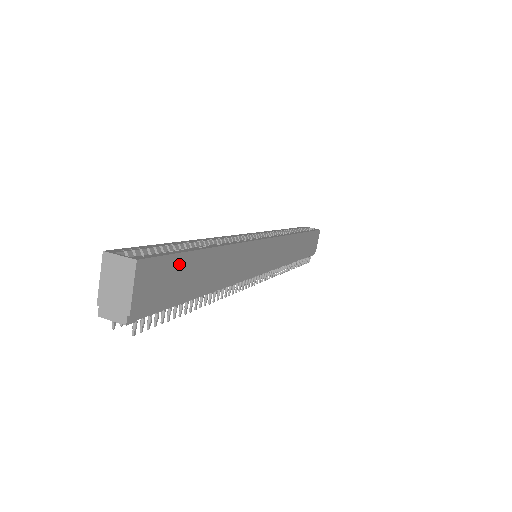
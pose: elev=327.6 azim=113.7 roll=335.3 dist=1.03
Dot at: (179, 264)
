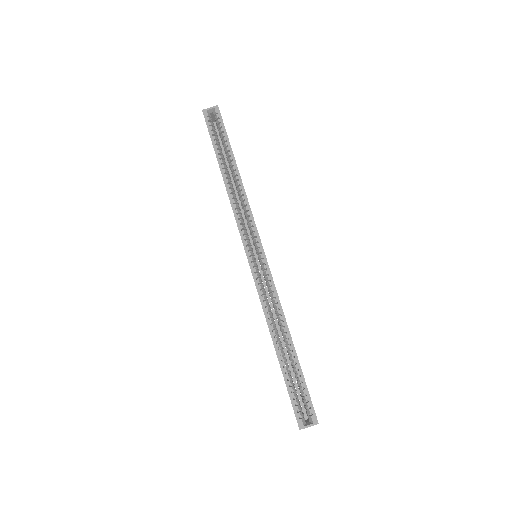
Dot at: occluded
